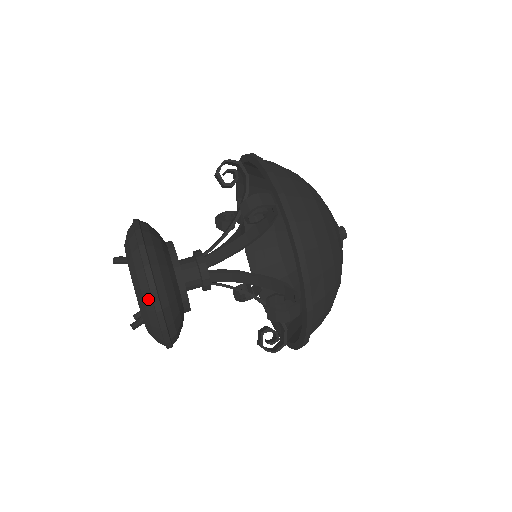
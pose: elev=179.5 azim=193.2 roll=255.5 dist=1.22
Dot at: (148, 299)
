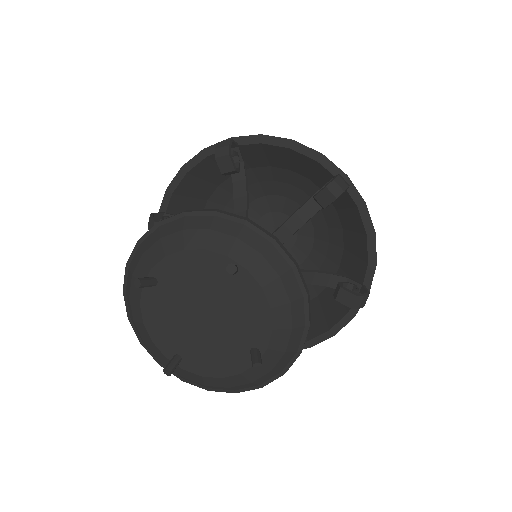
Dot at: (299, 311)
